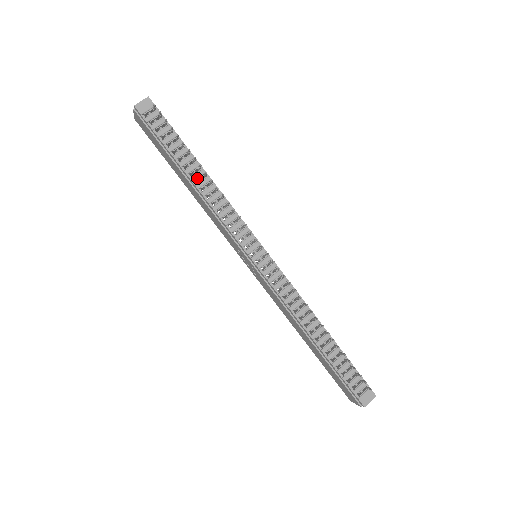
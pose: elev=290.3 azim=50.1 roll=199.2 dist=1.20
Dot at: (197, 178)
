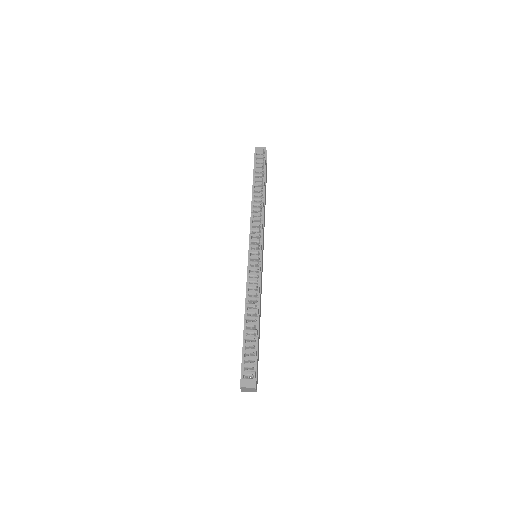
Dot at: (257, 195)
